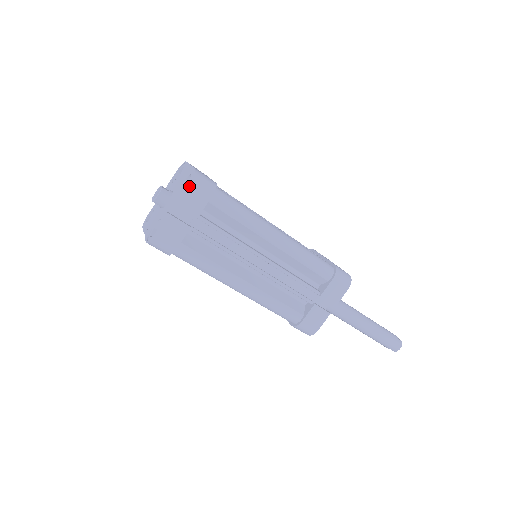
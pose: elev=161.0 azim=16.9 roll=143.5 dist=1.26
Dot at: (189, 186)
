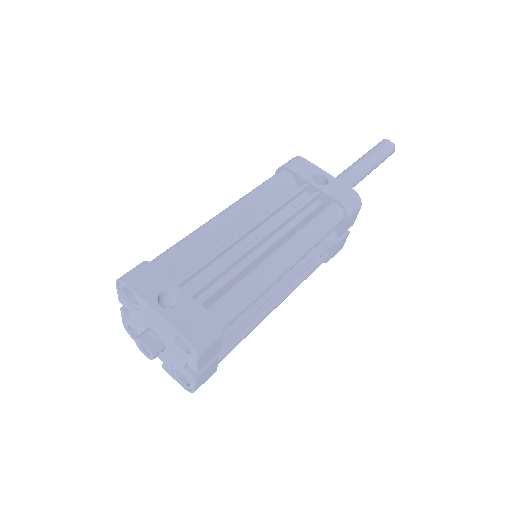
Dot at: (199, 359)
